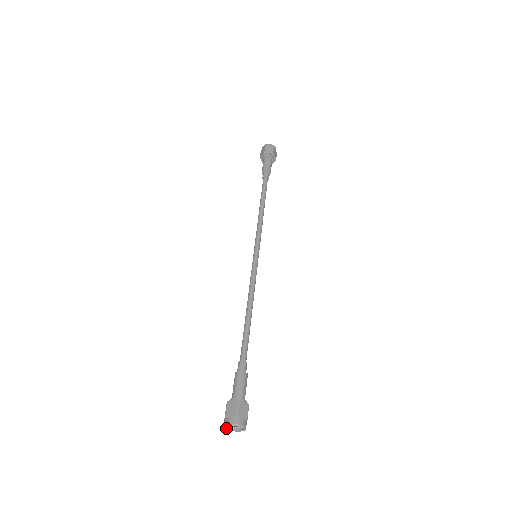
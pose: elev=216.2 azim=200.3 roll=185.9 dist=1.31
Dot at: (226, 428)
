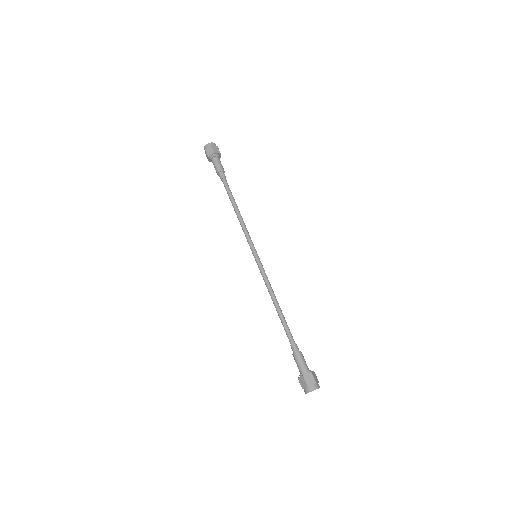
Dot at: occluded
